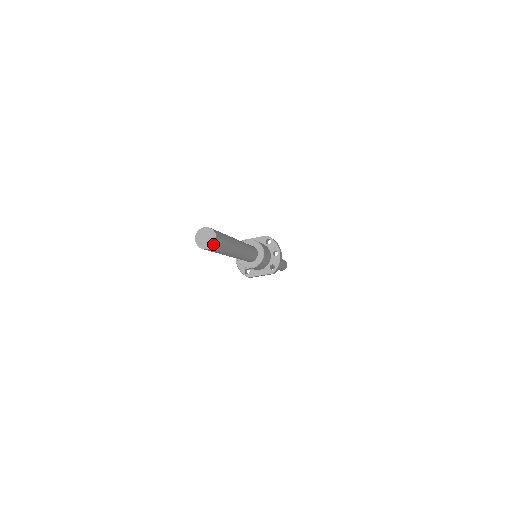
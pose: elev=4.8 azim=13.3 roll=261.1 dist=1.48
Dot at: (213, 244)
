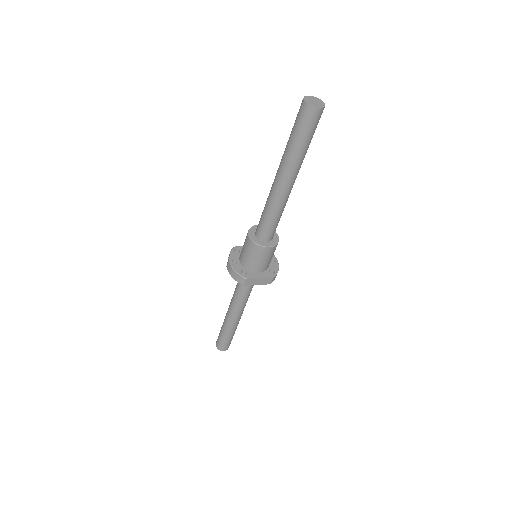
Dot at: (323, 106)
